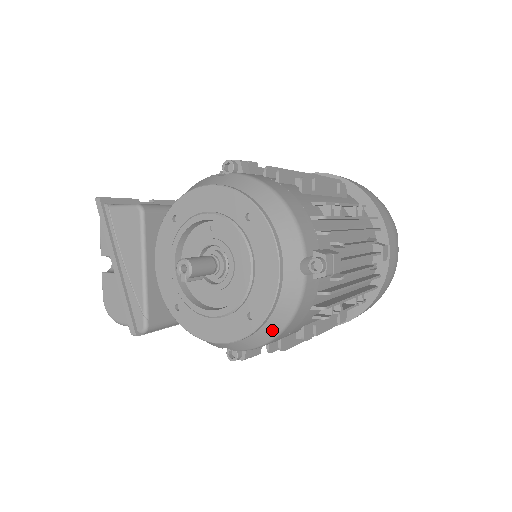
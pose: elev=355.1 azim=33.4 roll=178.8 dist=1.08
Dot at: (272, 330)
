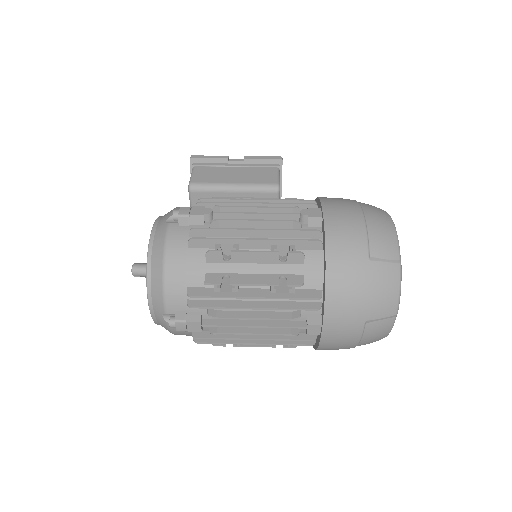
Dot at: occluded
